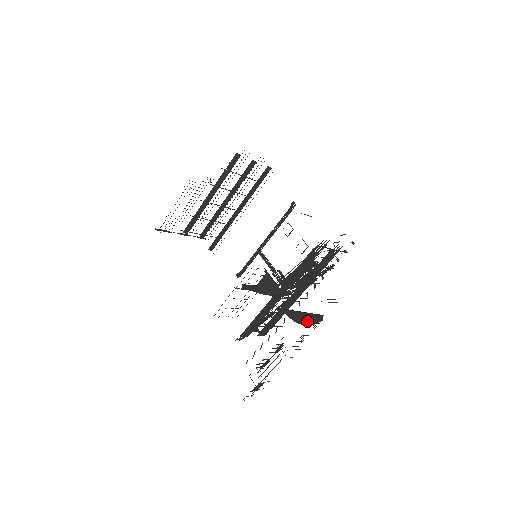
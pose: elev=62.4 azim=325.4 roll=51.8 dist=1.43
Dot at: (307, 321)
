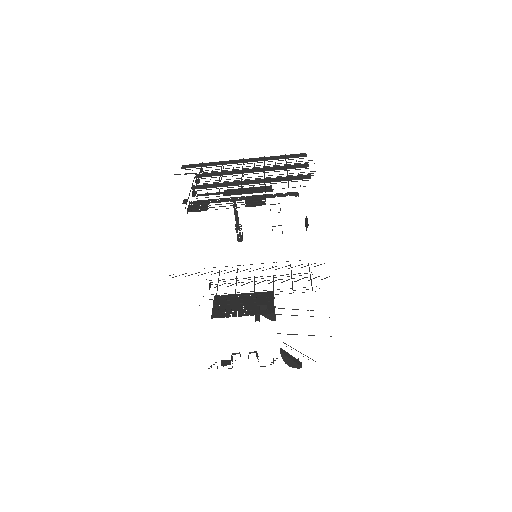
Dot at: (293, 366)
